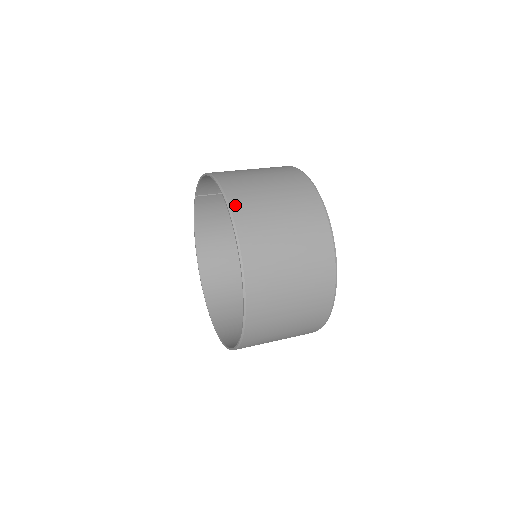
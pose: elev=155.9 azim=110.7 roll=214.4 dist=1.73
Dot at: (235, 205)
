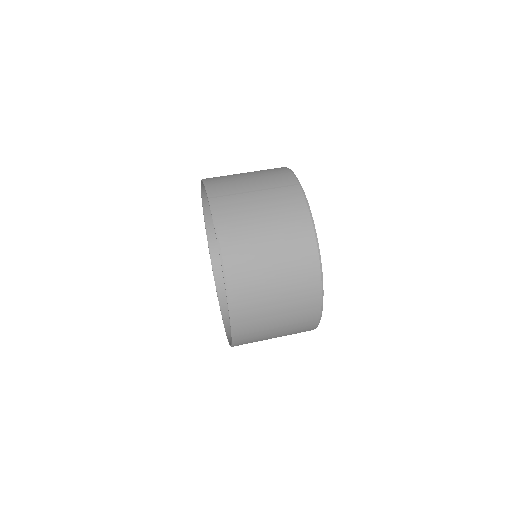
Dot at: (238, 330)
